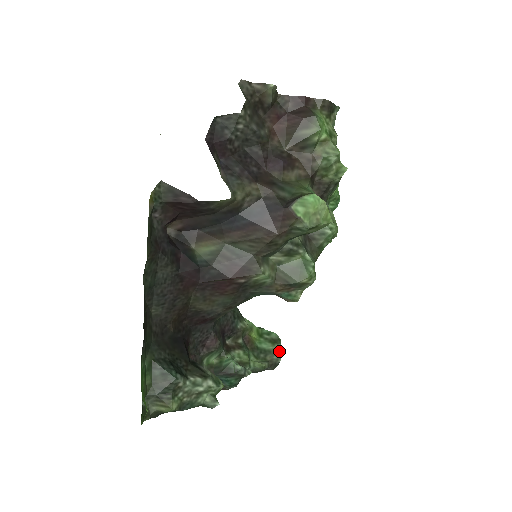
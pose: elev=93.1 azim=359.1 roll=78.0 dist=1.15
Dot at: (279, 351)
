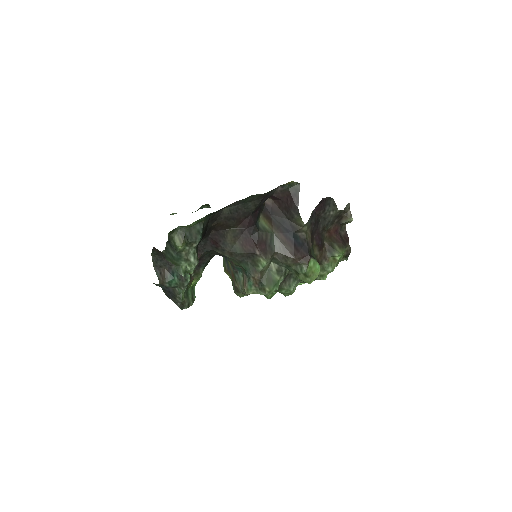
Dot at: (190, 305)
